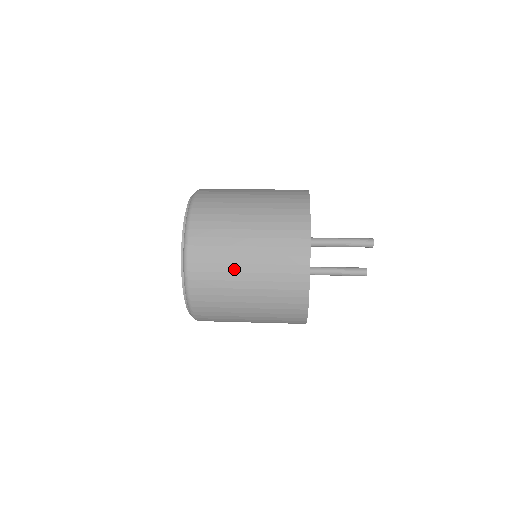
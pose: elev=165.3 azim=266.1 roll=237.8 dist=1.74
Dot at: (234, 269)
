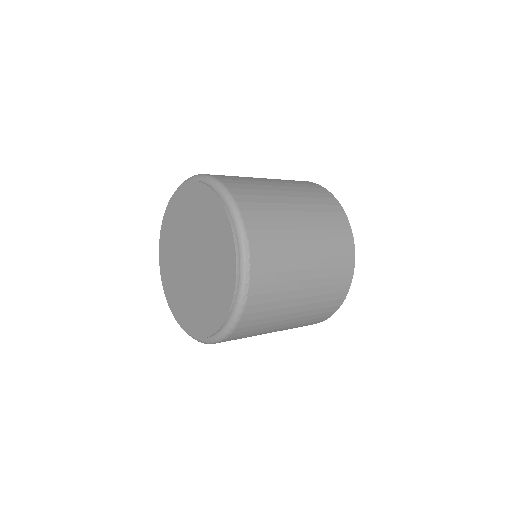
Dot at: (270, 188)
